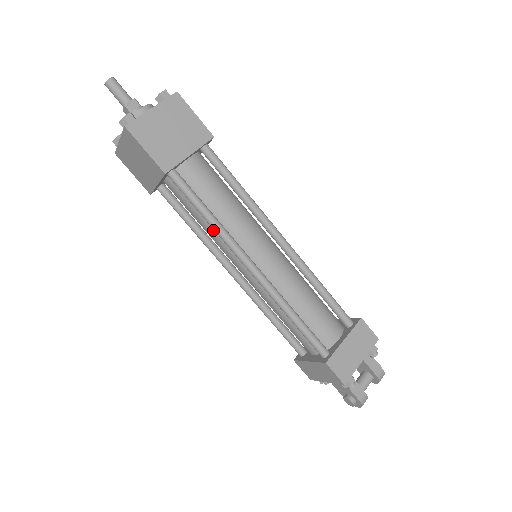
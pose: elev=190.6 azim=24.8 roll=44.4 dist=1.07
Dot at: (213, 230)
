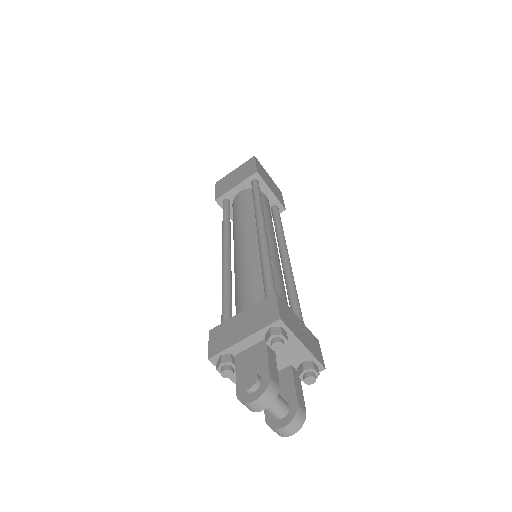
Dot at: (248, 214)
